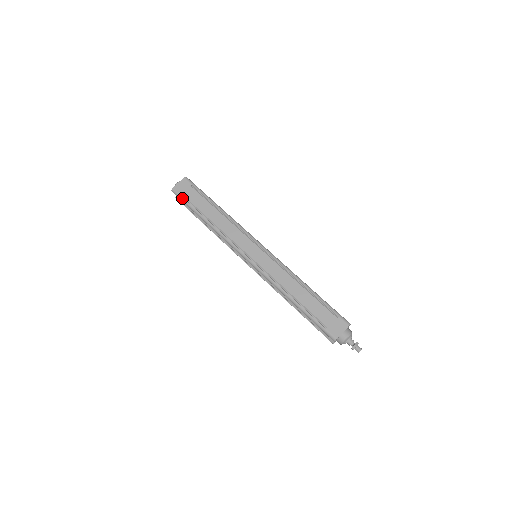
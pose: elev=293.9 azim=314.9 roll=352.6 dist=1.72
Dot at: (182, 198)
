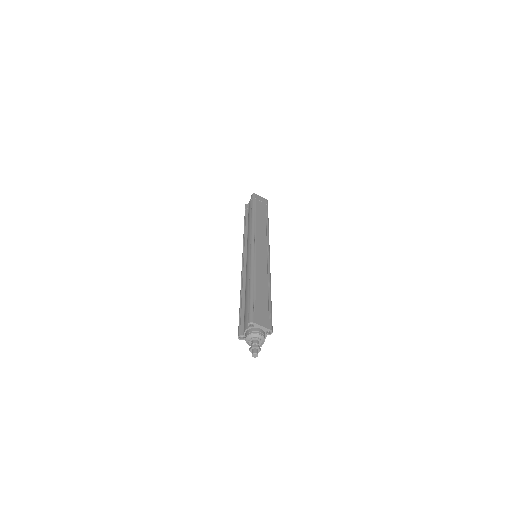
Dot at: (254, 199)
